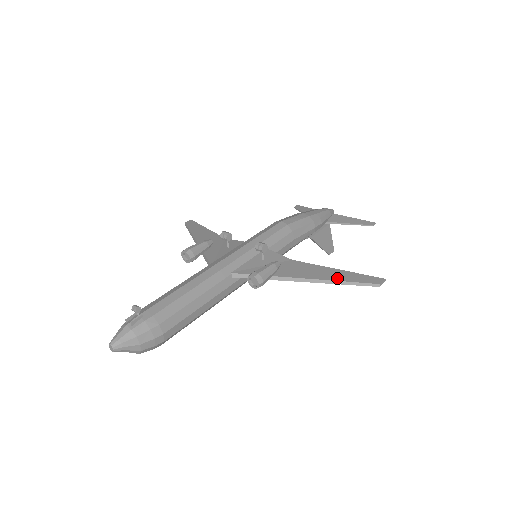
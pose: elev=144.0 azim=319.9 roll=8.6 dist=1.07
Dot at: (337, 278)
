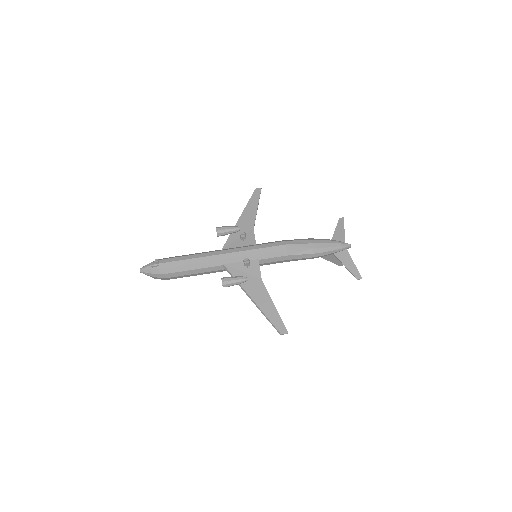
Dot at: (266, 312)
